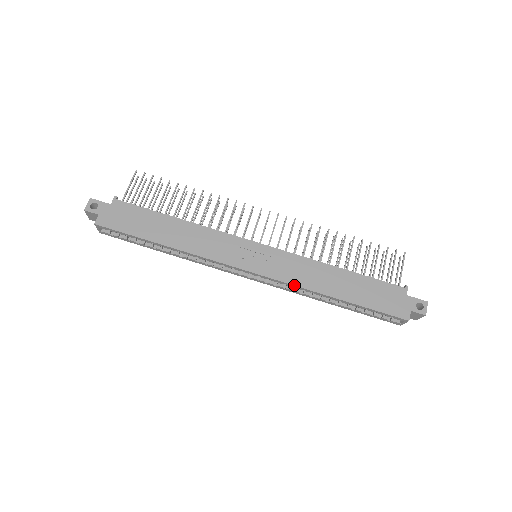
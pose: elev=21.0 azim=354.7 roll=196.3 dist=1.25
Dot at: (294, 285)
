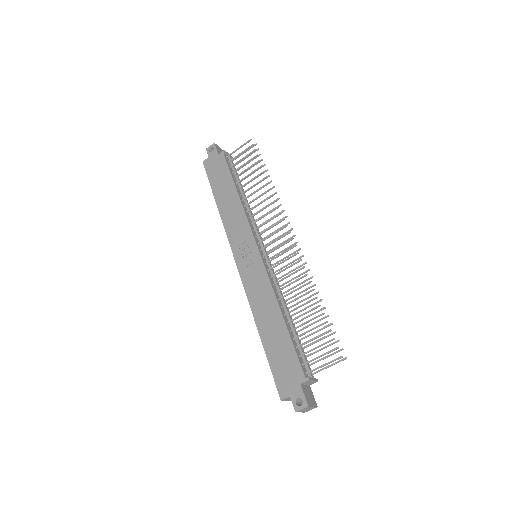
Dot at: (247, 296)
